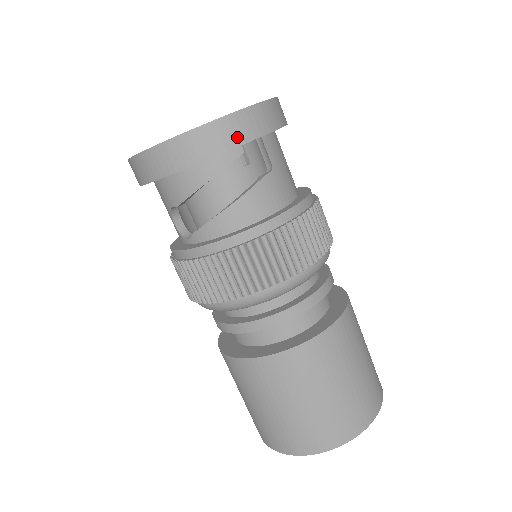
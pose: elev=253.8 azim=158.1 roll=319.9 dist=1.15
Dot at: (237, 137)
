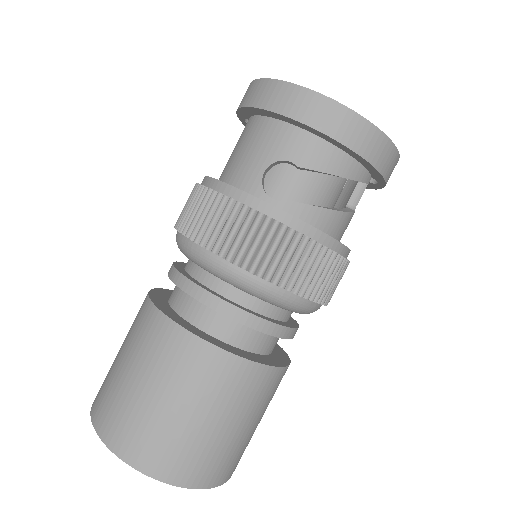
Dot at: (389, 173)
